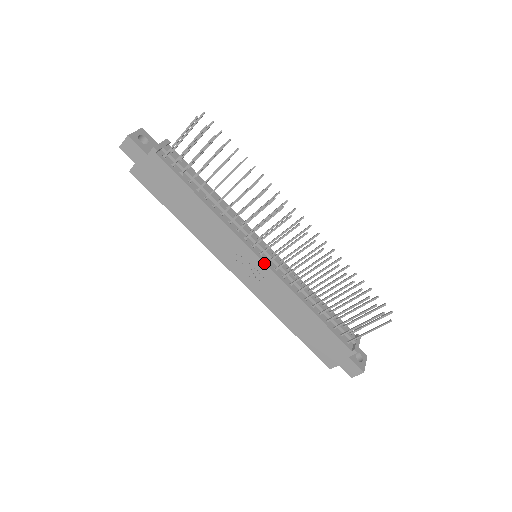
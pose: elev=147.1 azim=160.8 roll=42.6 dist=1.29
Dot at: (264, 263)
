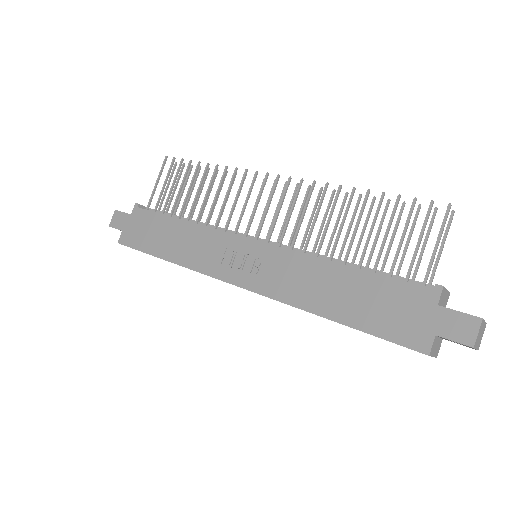
Dot at: (260, 242)
